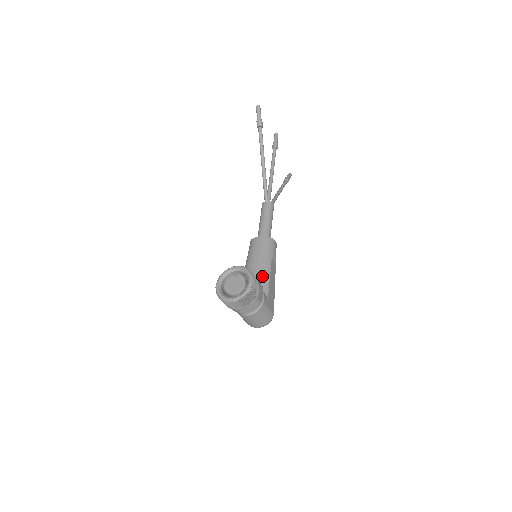
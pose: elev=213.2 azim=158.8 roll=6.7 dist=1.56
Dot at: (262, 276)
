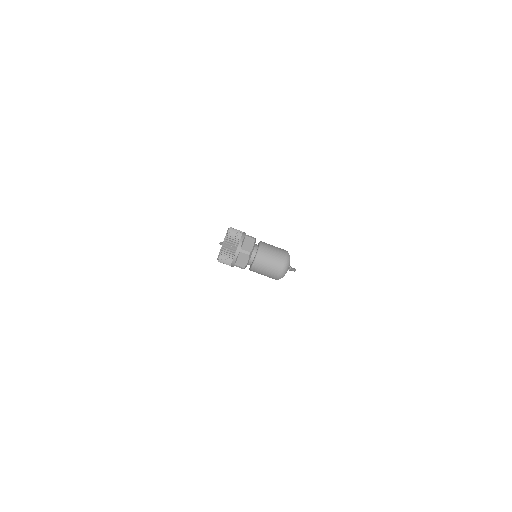
Dot at: occluded
